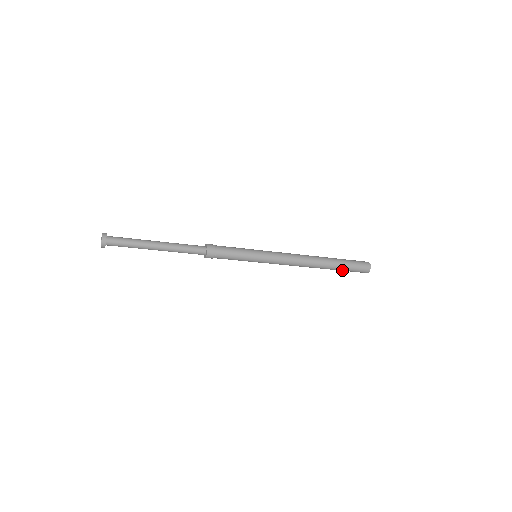
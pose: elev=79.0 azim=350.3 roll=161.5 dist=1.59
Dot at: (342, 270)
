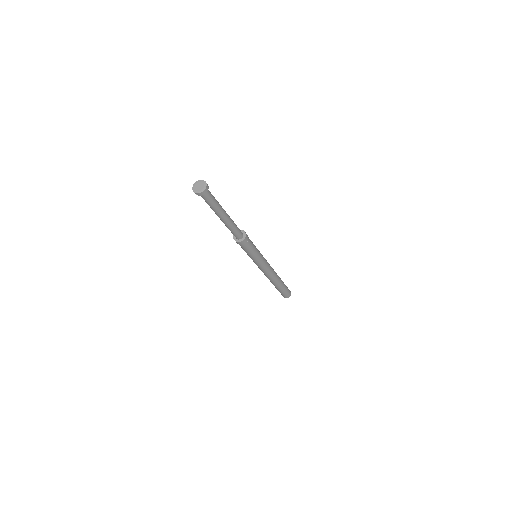
Dot at: (281, 290)
